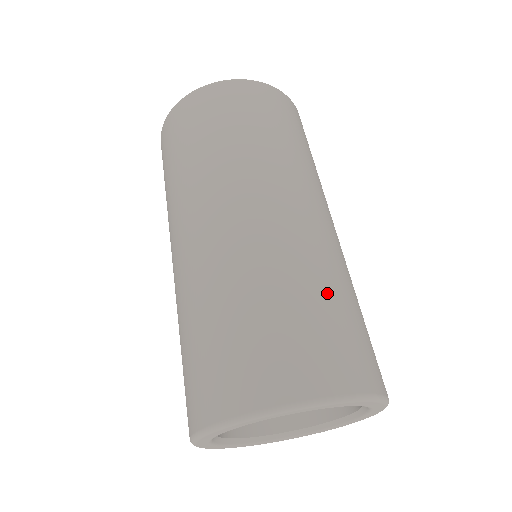
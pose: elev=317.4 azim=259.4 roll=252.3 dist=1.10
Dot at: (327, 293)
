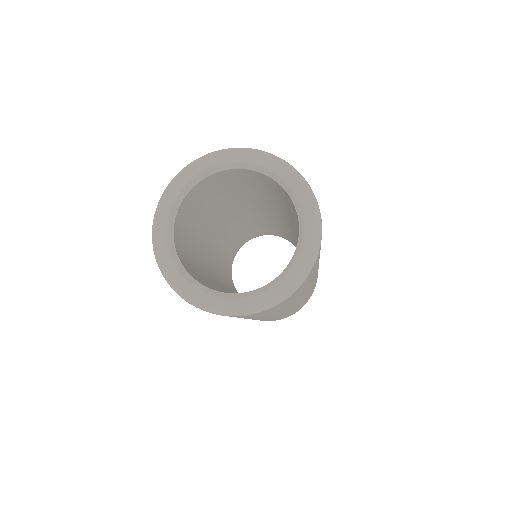
Dot at: occluded
